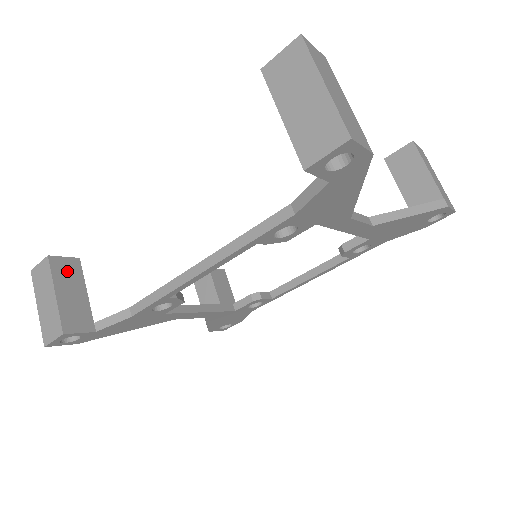
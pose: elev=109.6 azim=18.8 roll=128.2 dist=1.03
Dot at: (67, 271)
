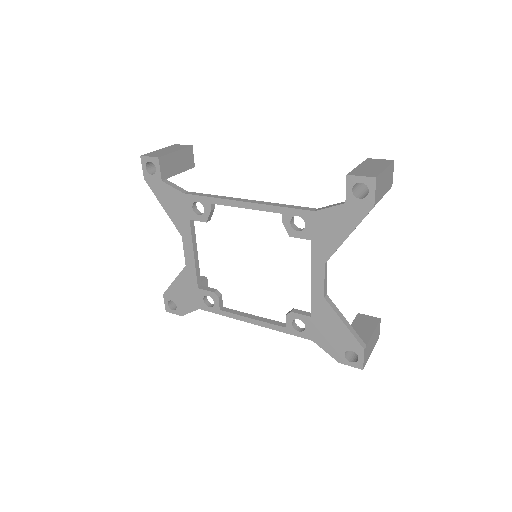
Dot at: (188, 159)
